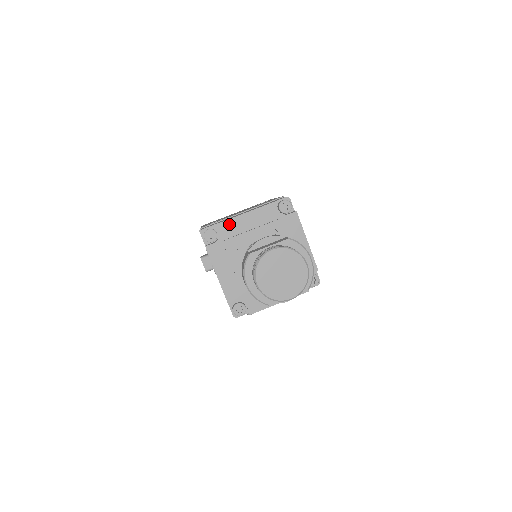
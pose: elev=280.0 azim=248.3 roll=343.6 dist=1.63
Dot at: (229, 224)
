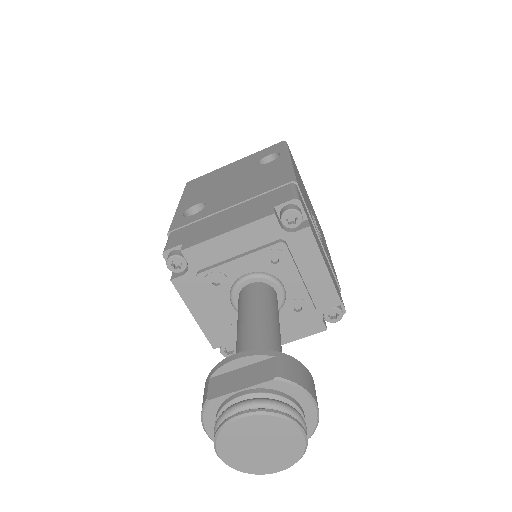
Dot at: (203, 249)
